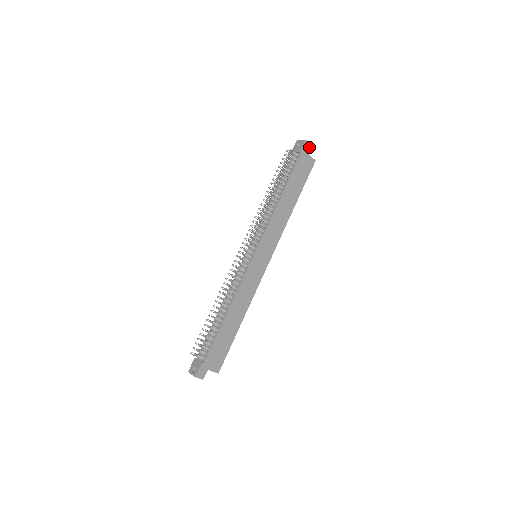
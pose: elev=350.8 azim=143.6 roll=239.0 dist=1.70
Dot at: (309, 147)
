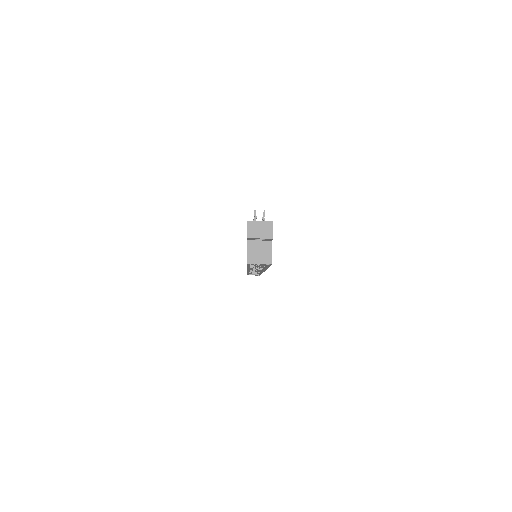
Dot at: occluded
